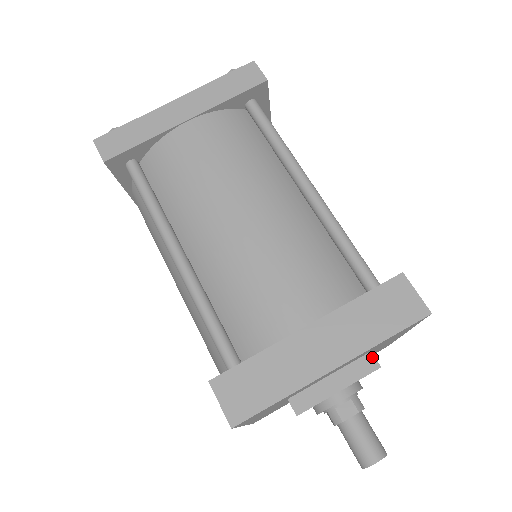
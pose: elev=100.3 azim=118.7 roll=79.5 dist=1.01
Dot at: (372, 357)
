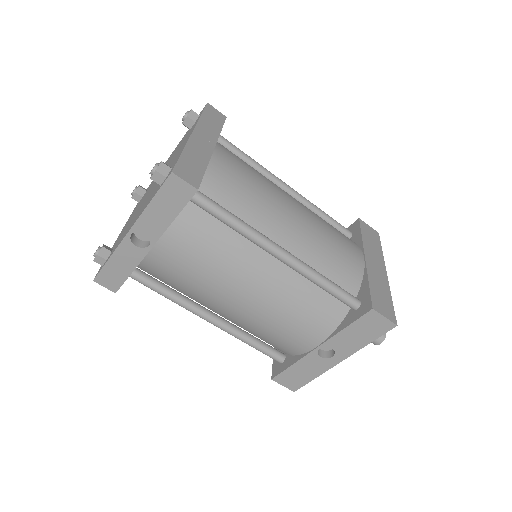
Dot at: occluded
